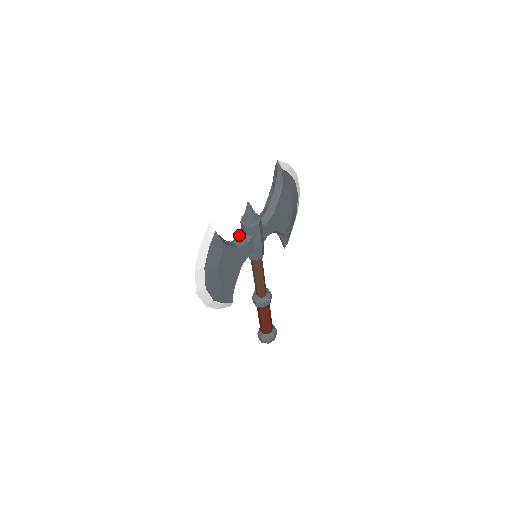
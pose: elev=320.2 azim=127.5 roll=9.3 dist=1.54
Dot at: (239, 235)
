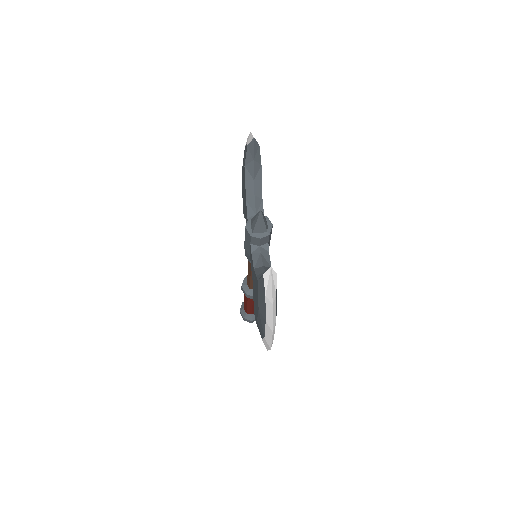
Dot at: (251, 251)
